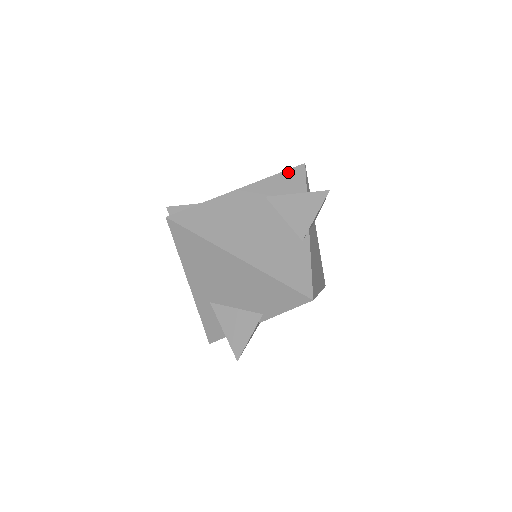
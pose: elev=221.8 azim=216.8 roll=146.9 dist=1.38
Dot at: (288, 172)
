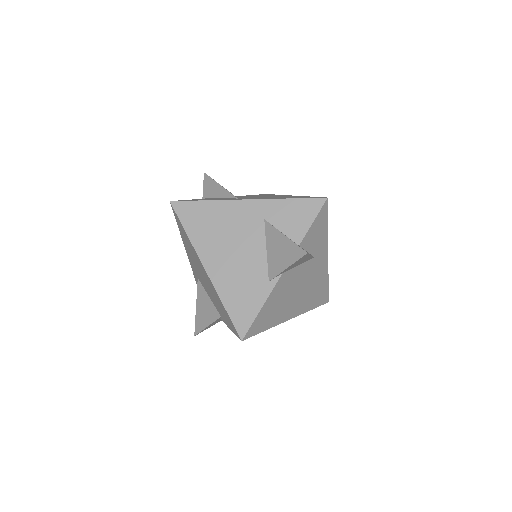
Dot at: (303, 201)
